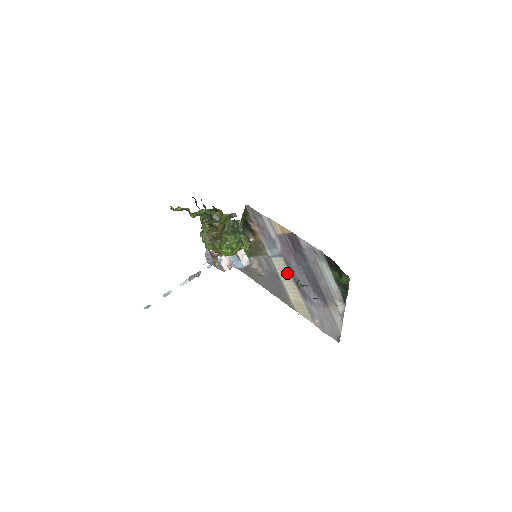
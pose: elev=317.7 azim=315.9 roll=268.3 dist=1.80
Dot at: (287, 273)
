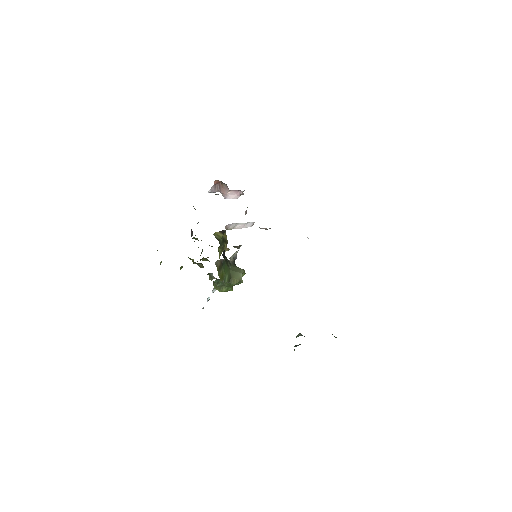
Dot at: occluded
